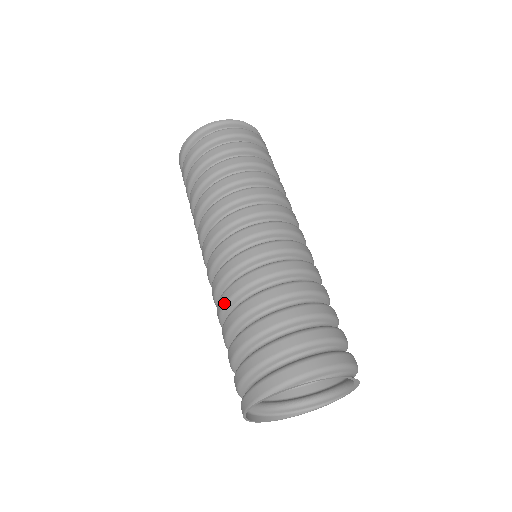
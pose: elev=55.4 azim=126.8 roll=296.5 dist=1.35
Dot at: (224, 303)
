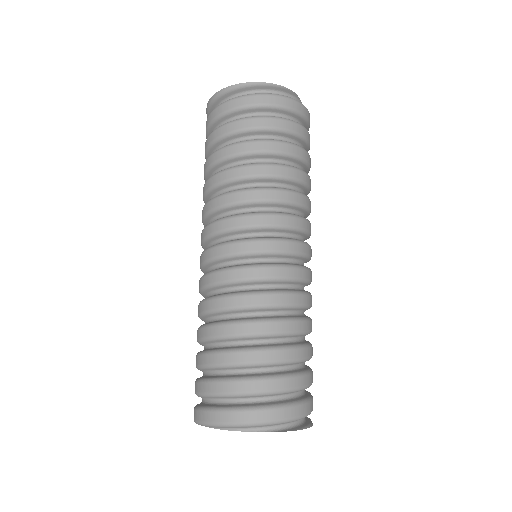
Dot at: occluded
